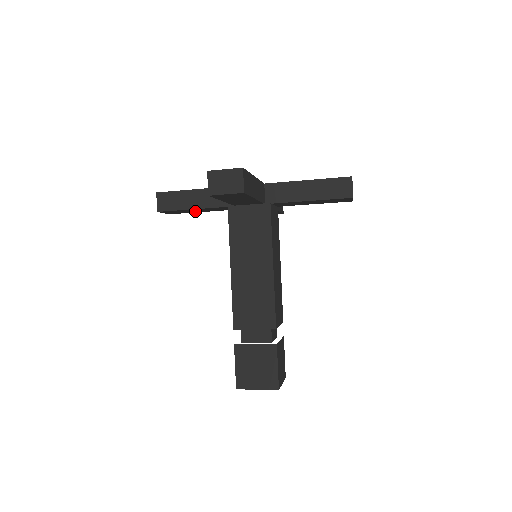
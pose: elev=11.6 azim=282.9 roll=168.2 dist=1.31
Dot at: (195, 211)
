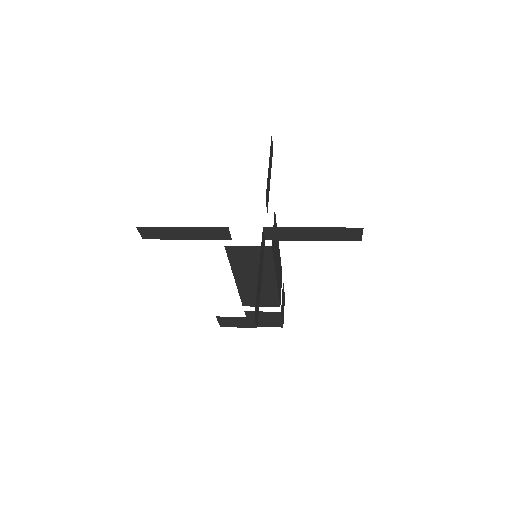
Dot at: occluded
